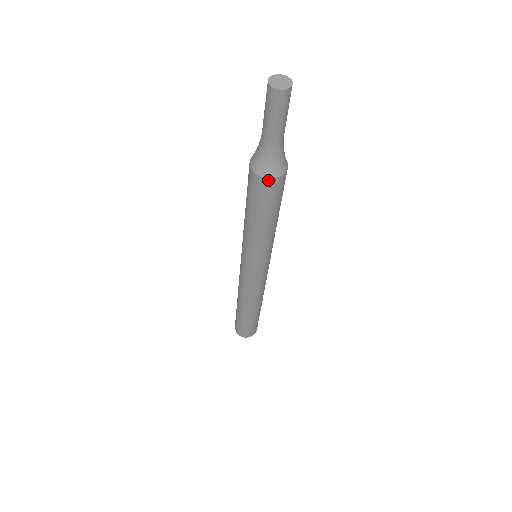
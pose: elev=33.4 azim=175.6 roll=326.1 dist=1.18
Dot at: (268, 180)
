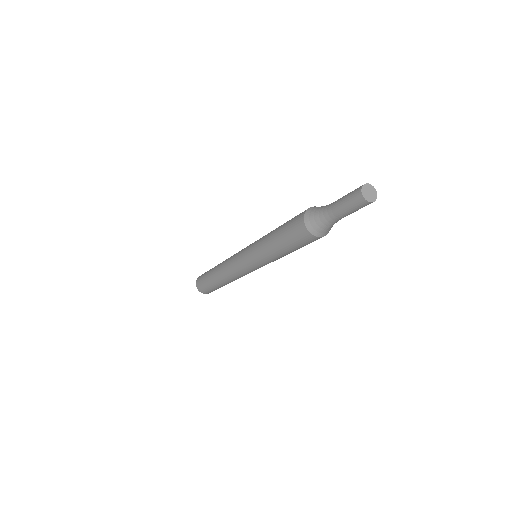
Dot at: (315, 237)
